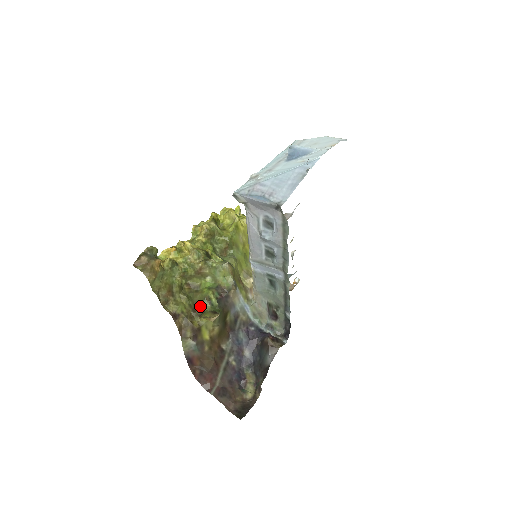
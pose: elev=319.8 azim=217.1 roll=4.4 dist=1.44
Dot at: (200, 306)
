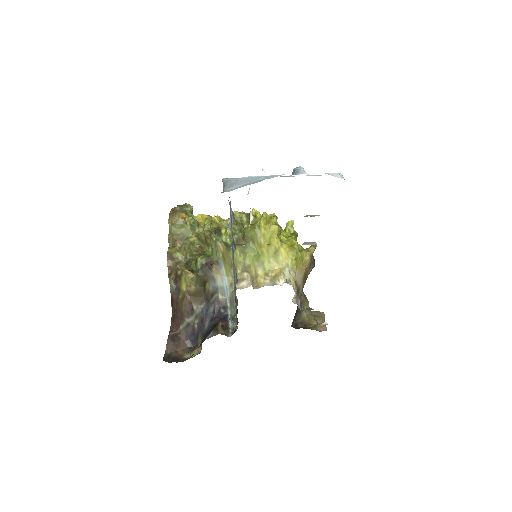
Dot at: (191, 262)
